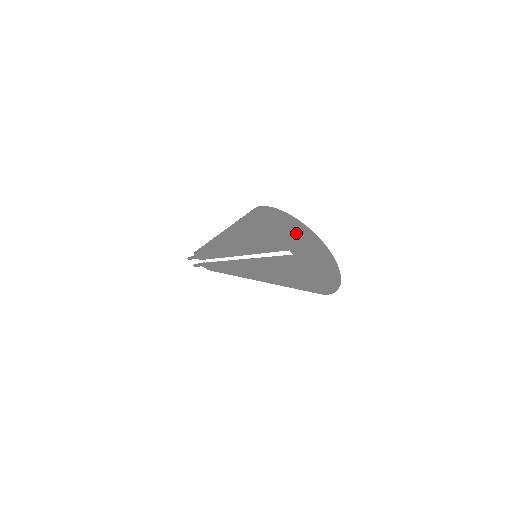
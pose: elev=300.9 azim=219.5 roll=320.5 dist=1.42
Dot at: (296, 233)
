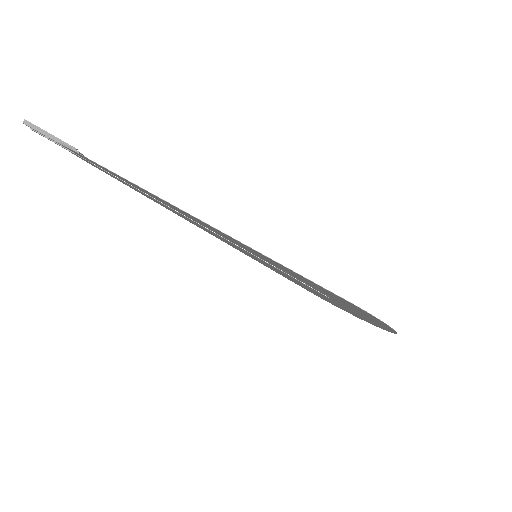
Dot at: (371, 319)
